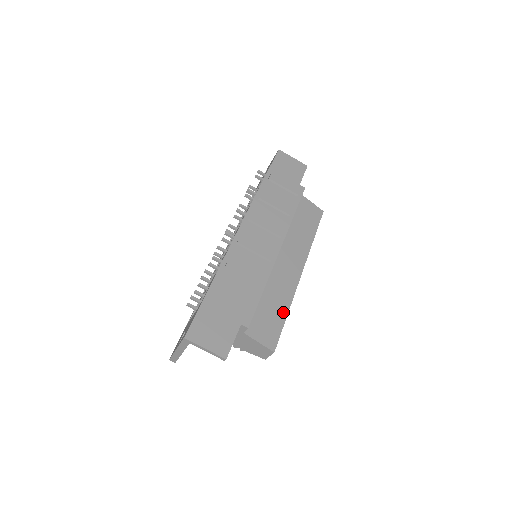
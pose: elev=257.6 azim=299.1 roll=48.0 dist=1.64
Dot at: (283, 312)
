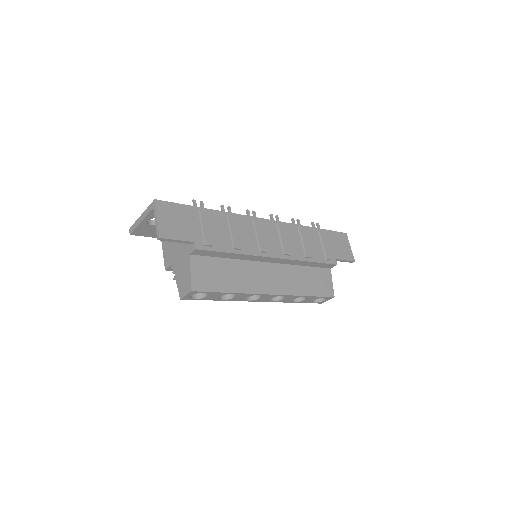
Dot at: (229, 287)
